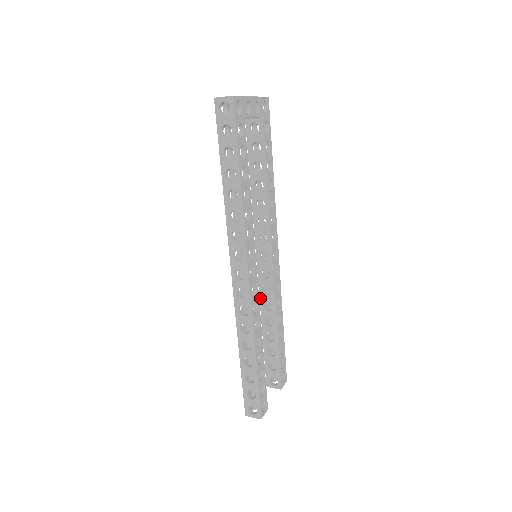
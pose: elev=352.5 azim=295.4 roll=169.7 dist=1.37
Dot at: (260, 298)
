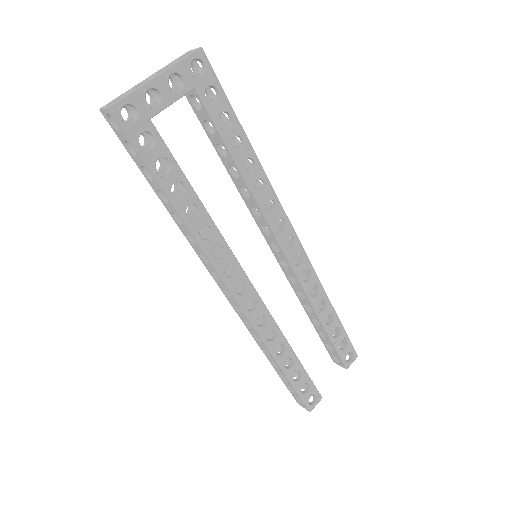
Dot at: (291, 286)
